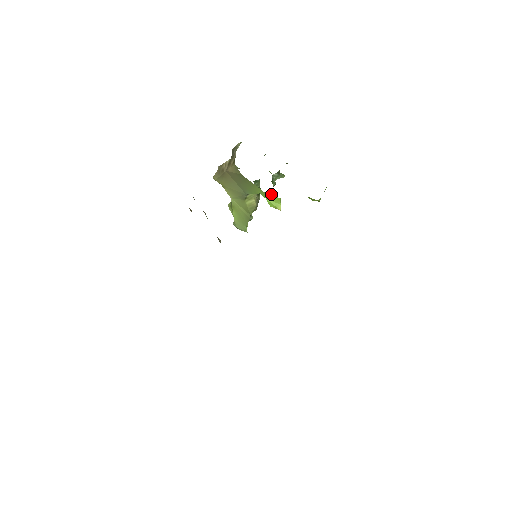
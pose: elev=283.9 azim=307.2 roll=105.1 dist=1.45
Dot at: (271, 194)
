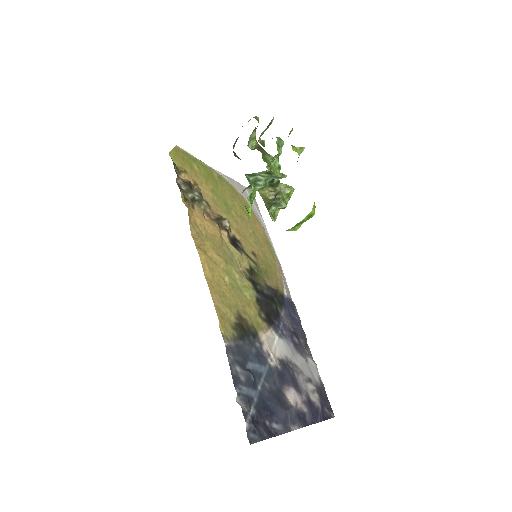
Dot at: occluded
